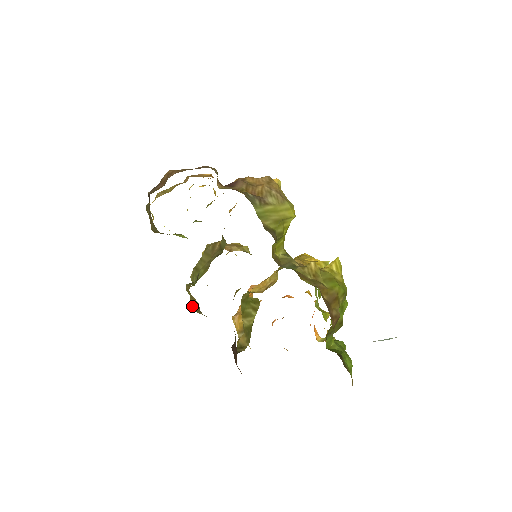
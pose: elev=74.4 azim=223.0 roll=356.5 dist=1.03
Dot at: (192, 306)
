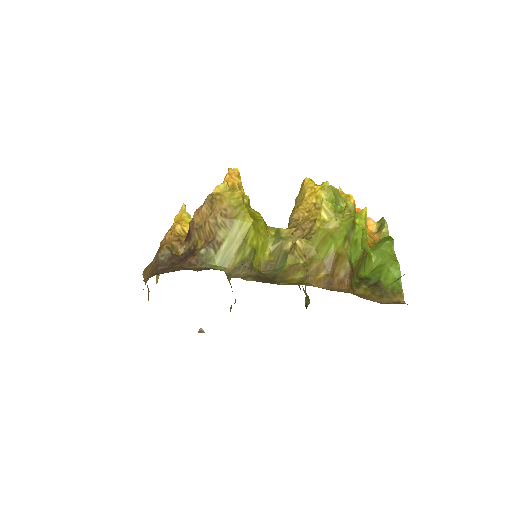
Dot at: occluded
